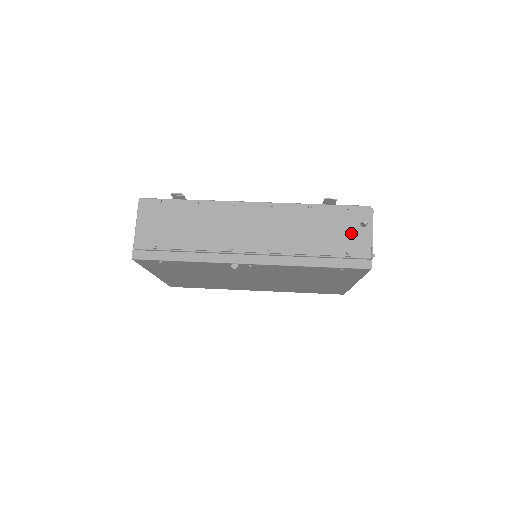
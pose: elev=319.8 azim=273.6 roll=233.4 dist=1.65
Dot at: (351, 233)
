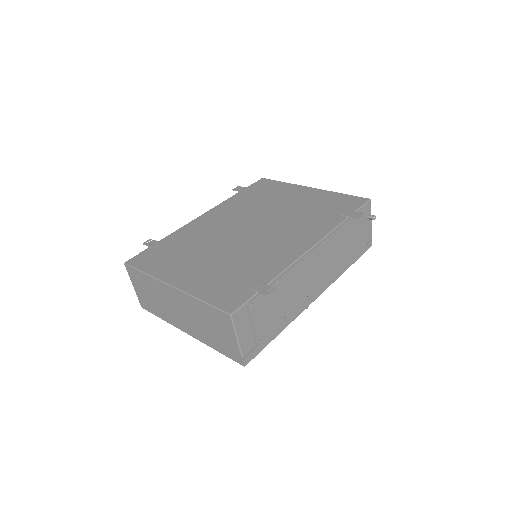
Dot at: (364, 229)
